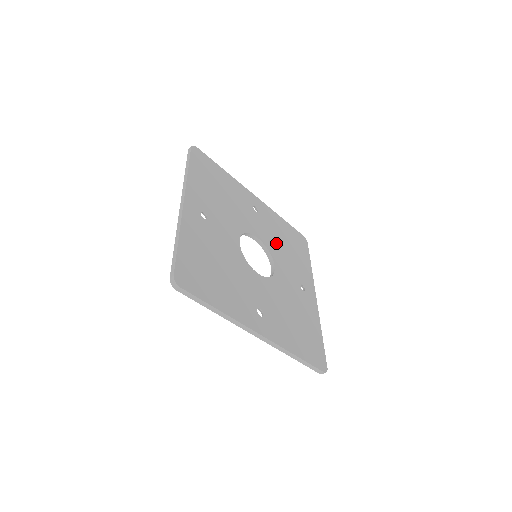
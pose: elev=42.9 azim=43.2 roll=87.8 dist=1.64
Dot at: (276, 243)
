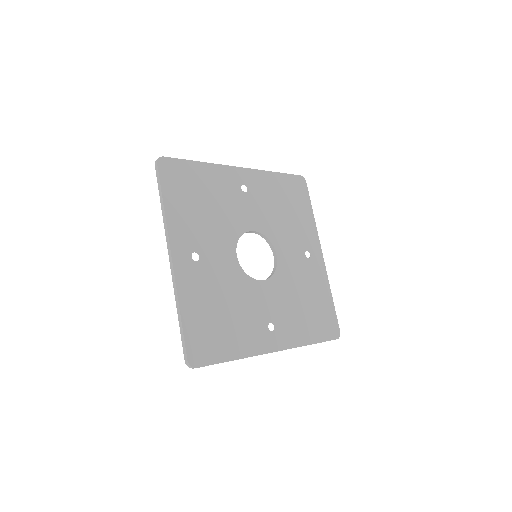
Dot at: (273, 218)
